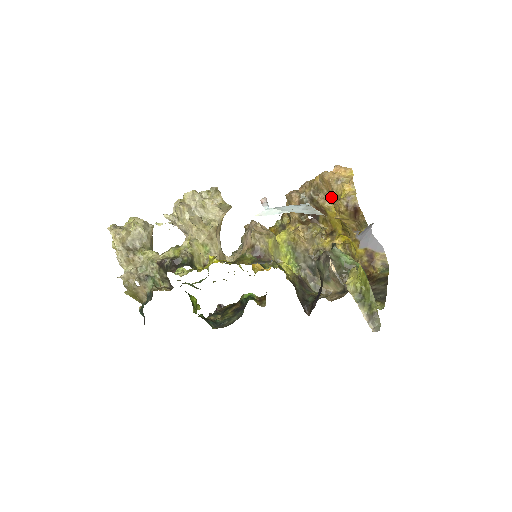
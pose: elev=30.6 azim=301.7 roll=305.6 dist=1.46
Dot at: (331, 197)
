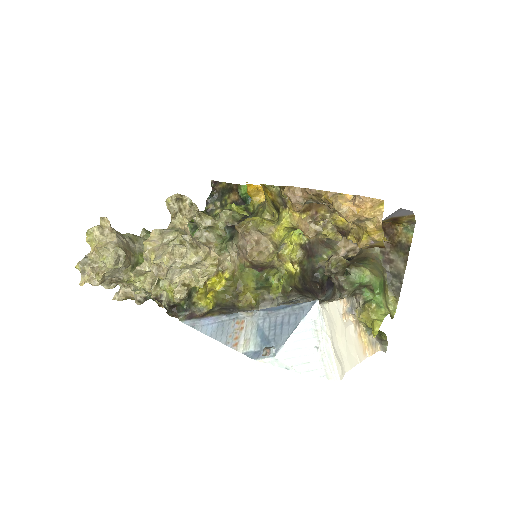
Dot at: occluded
